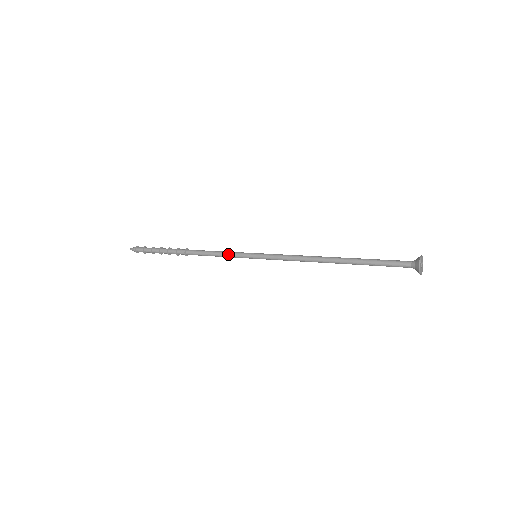
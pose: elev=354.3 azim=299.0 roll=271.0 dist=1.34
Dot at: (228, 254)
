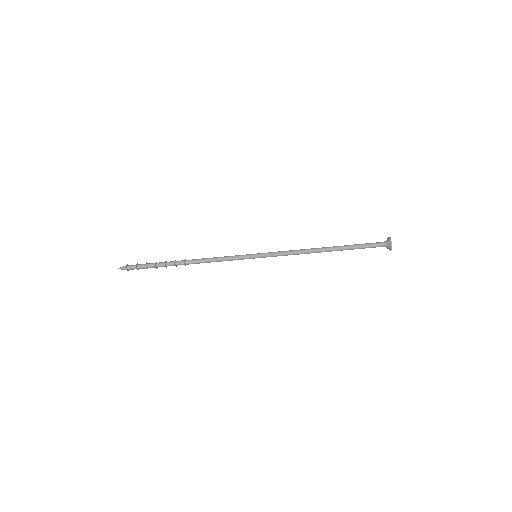
Dot at: (230, 257)
